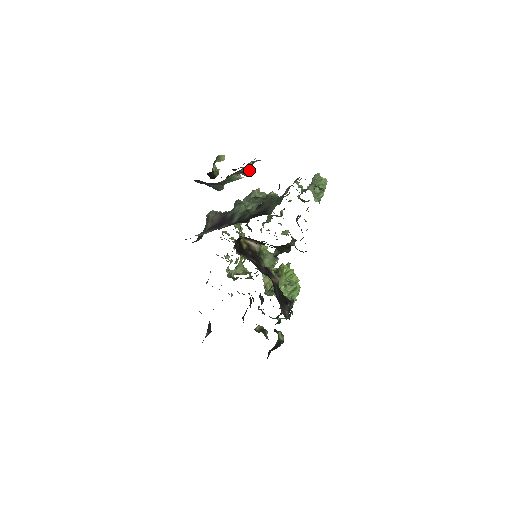
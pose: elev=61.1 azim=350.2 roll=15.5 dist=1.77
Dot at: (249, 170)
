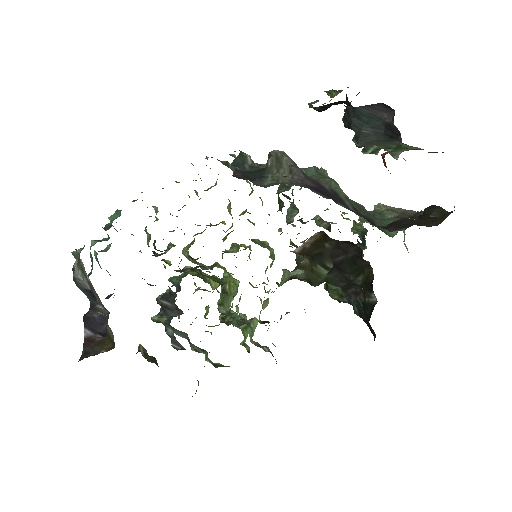
Dot at: occluded
